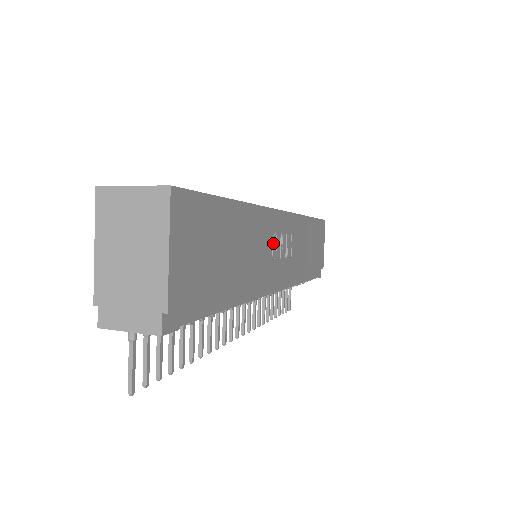
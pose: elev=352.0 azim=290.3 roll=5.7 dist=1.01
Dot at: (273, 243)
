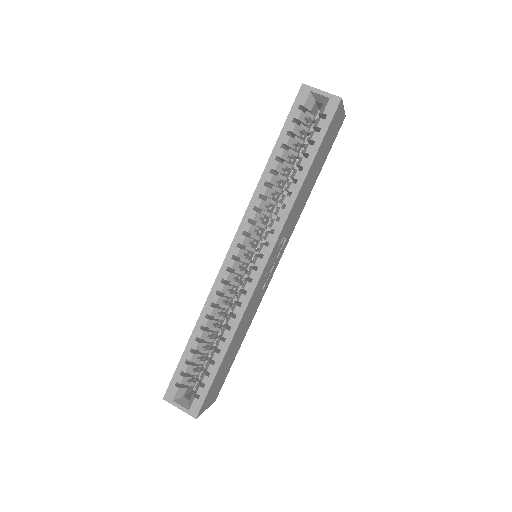
Dot at: occluded
